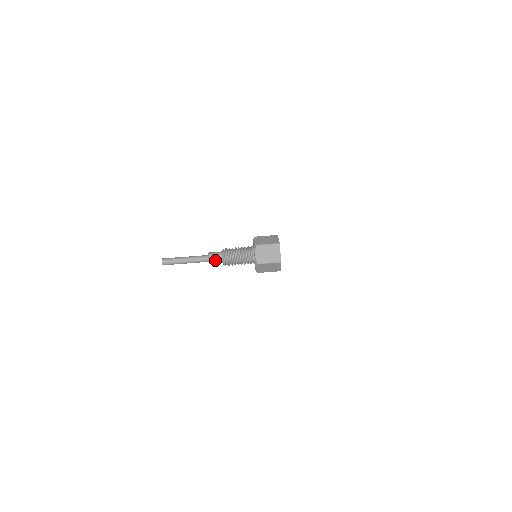
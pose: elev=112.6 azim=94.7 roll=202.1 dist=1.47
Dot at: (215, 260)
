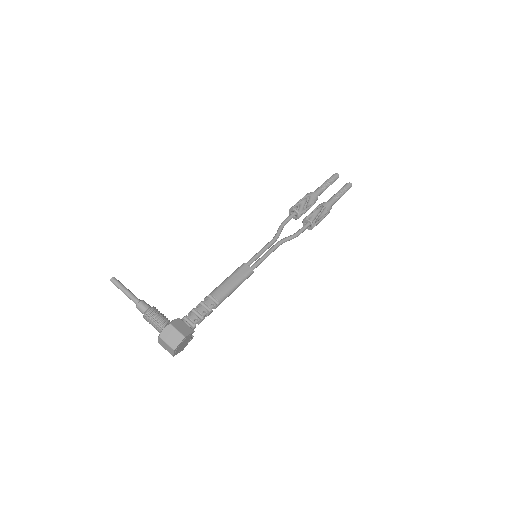
Dot at: (140, 311)
